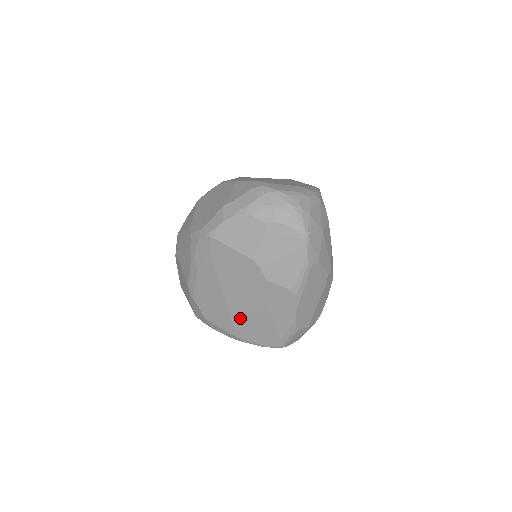
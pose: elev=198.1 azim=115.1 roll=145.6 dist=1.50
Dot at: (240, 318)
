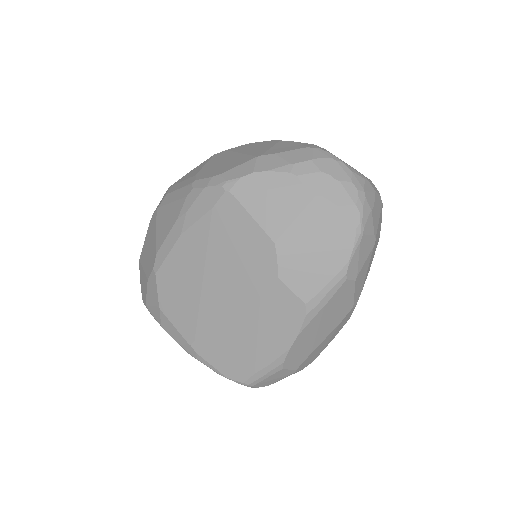
Dot at: (211, 322)
